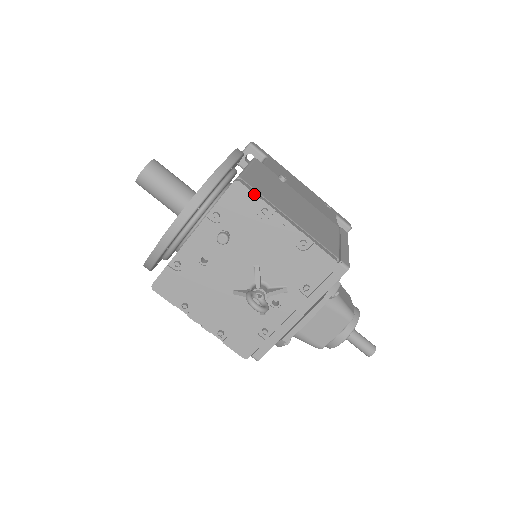
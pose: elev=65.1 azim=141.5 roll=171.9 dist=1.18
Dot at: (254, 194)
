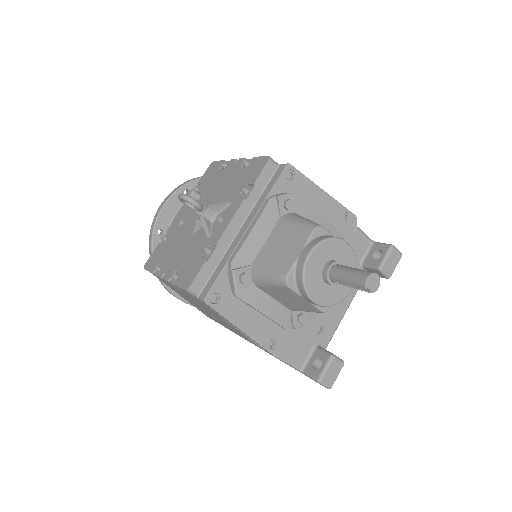
Dot at: (220, 161)
